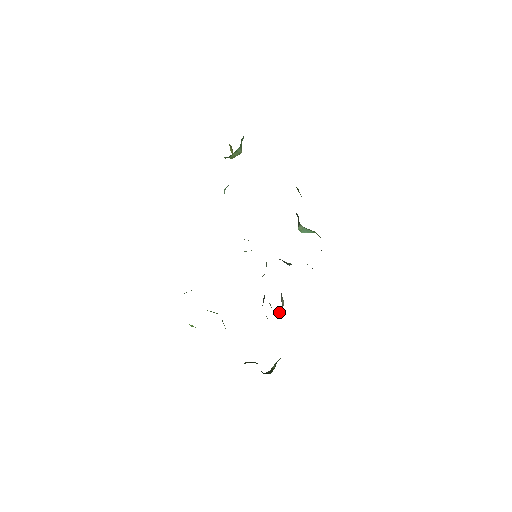
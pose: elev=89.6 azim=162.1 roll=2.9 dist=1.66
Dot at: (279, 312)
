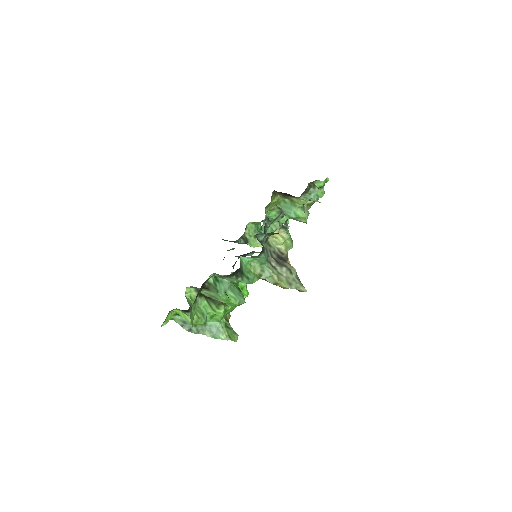
Dot at: (274, 266)
